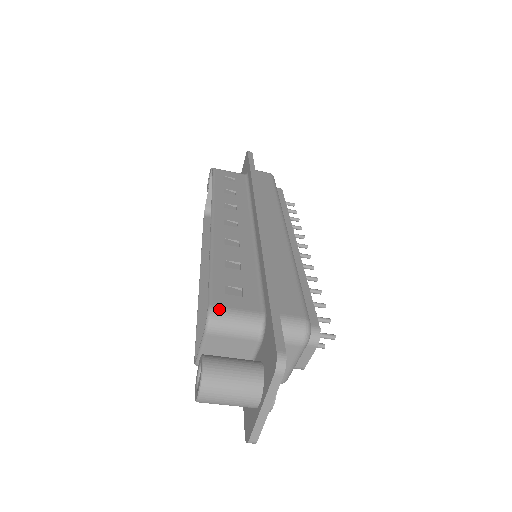
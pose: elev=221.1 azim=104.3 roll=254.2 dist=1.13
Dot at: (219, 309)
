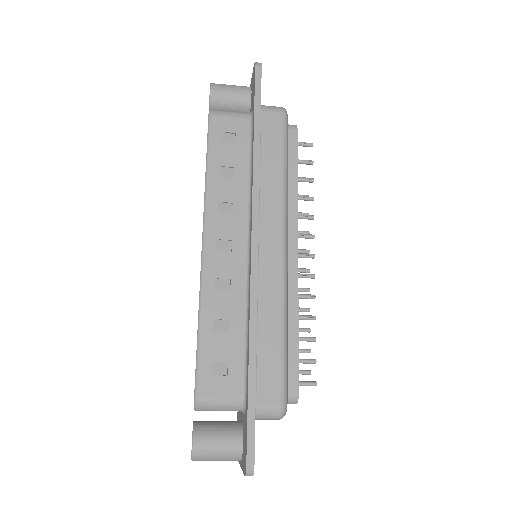
Dot at: (204, 398)
